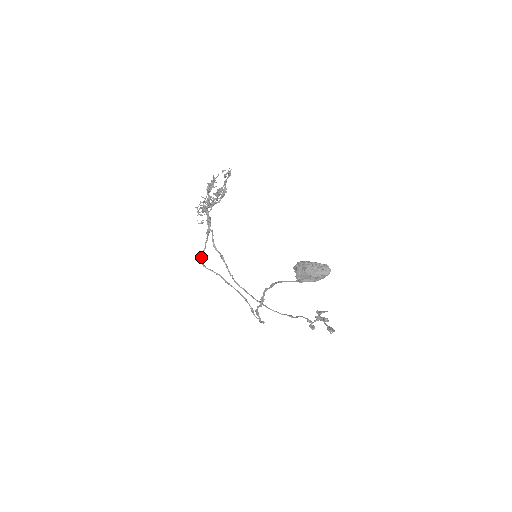
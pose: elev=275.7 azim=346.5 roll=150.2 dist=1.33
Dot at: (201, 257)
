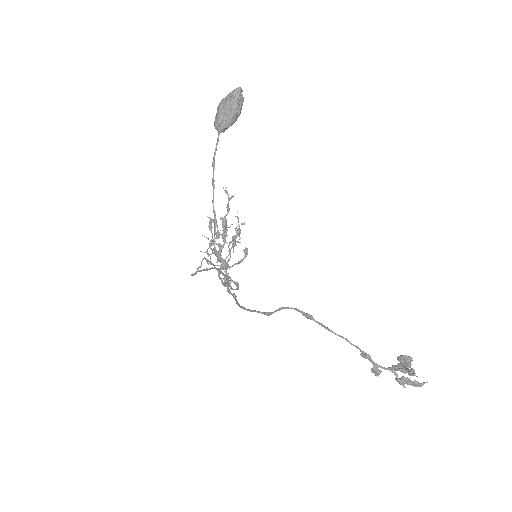
Dot at: occluded
